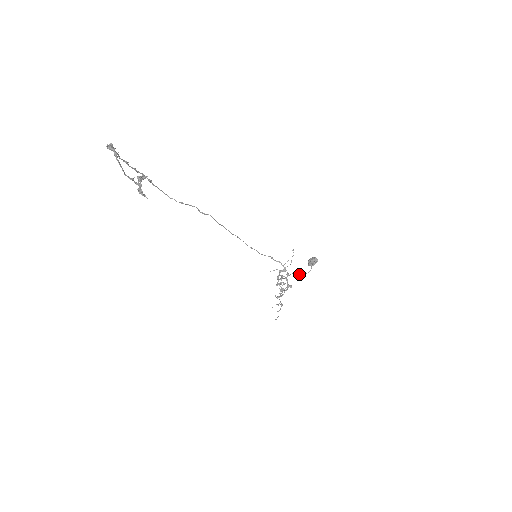
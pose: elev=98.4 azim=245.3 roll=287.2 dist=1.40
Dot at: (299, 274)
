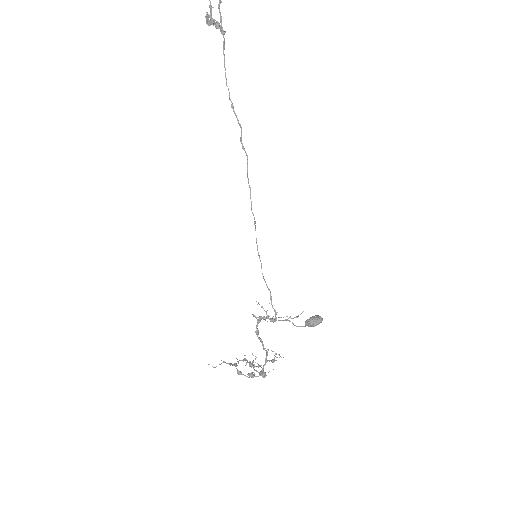
Dot at: occluded
